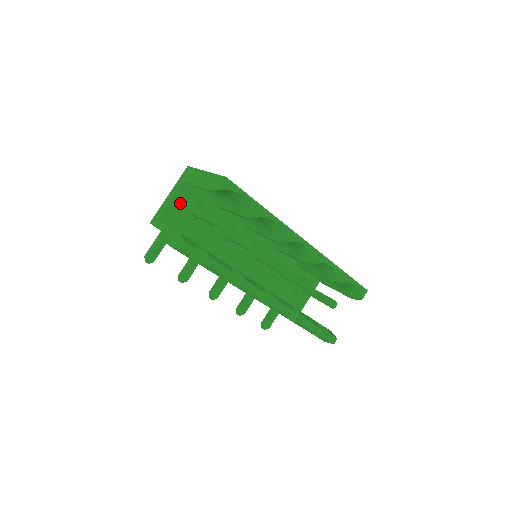
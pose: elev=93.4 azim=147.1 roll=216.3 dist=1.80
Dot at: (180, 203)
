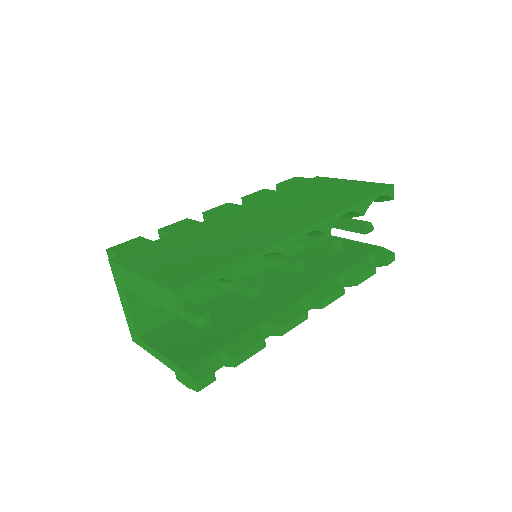
Dot at: (141, 303)
